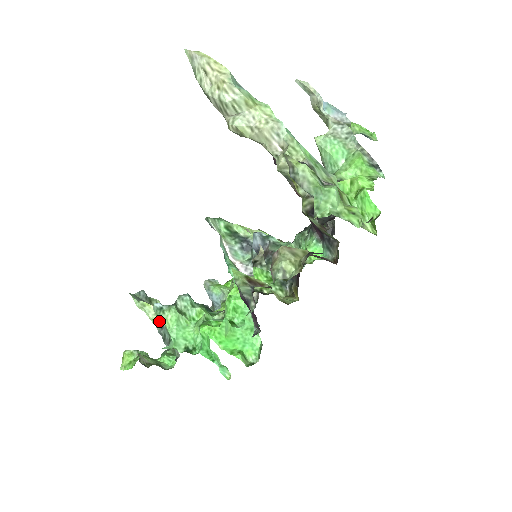
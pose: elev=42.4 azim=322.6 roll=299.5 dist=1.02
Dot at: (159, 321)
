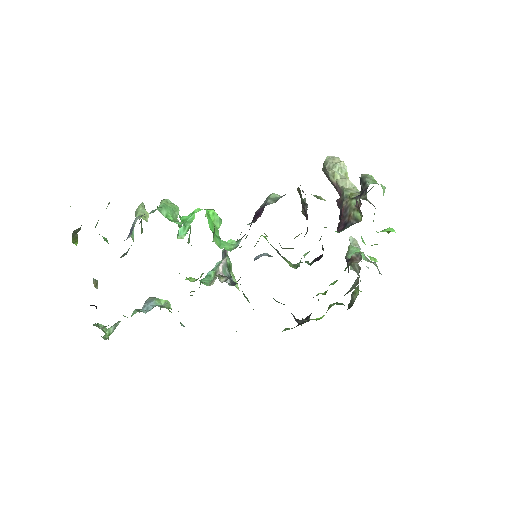
Dot at: (143, 219)
